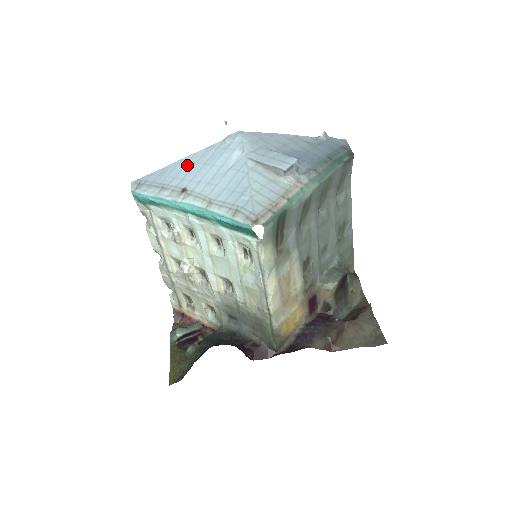
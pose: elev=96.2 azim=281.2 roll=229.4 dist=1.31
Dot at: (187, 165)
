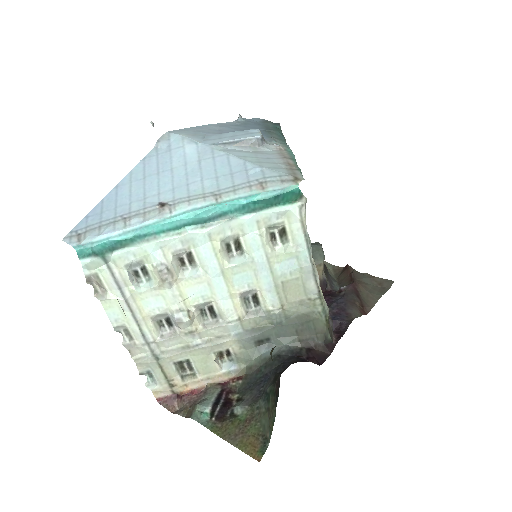
Dot at: (133, 185)
